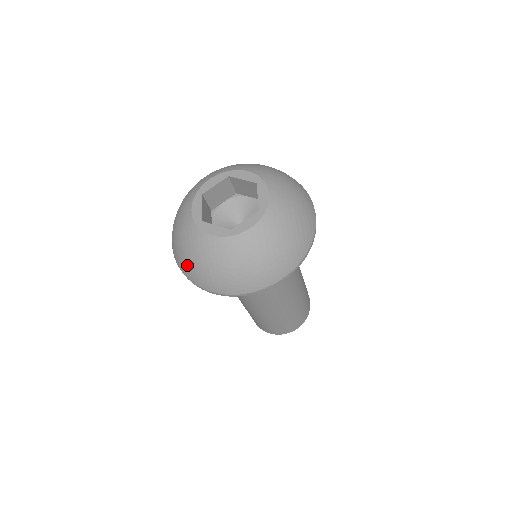
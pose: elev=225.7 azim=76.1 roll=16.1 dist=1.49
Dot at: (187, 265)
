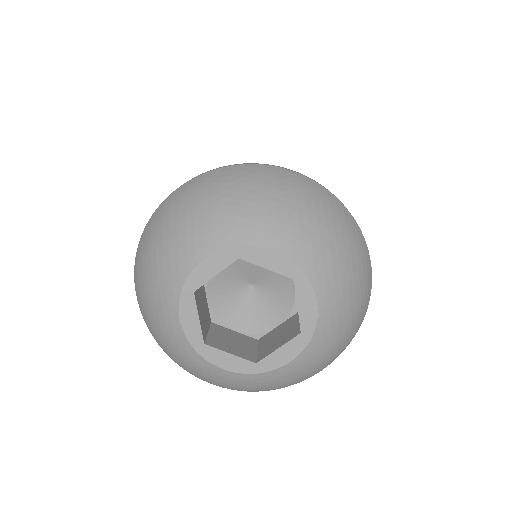
Dot at: (180, 366)
